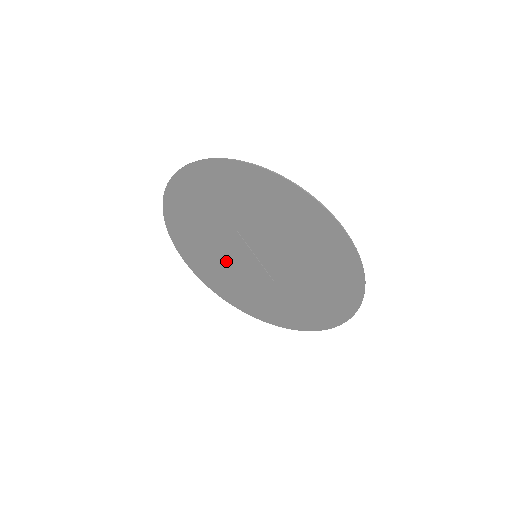
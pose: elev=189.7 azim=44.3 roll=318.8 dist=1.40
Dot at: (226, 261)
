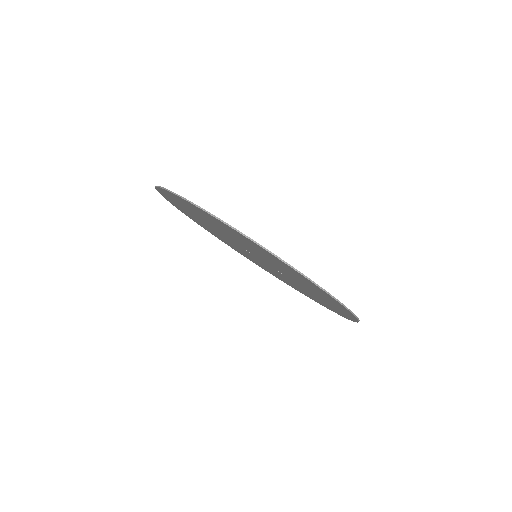
Dot at: (256, 260)
